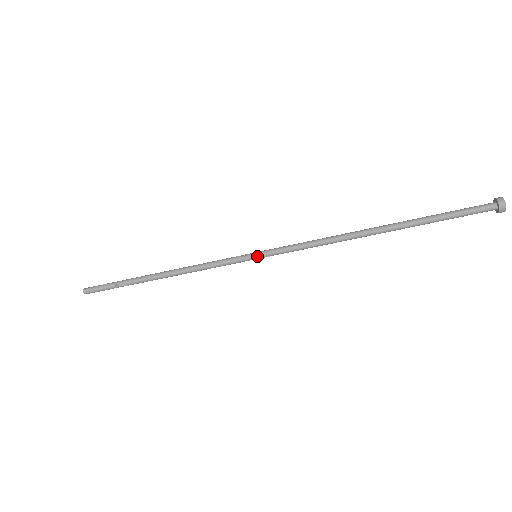
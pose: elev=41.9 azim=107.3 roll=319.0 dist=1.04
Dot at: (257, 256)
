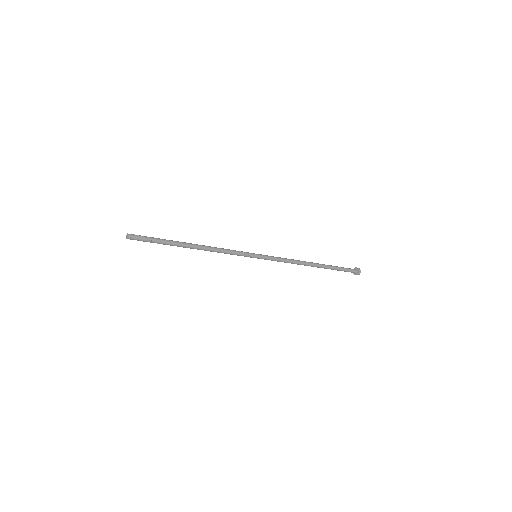
Dot at: (257, 258)
